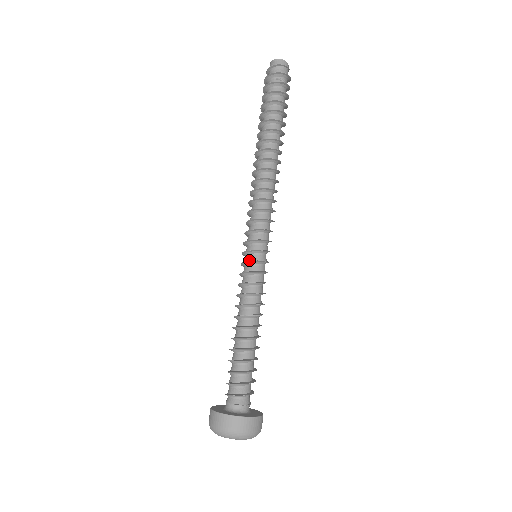
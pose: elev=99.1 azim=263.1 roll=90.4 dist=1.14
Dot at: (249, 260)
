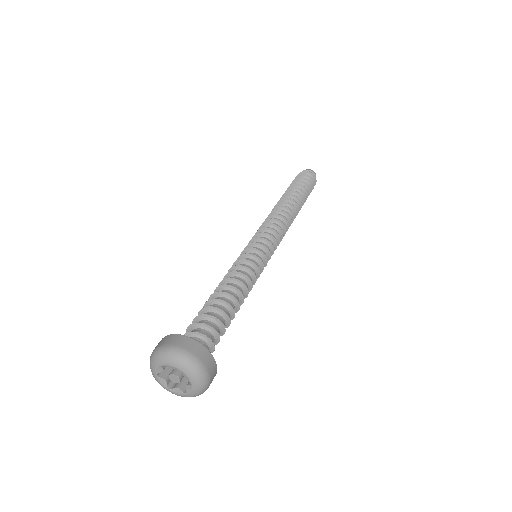
Dot at: (247, 251)
